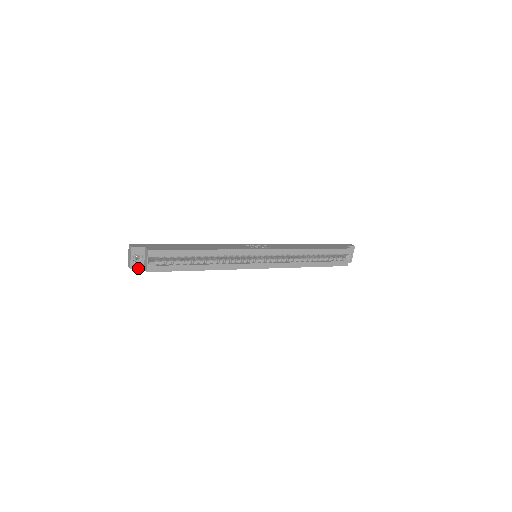
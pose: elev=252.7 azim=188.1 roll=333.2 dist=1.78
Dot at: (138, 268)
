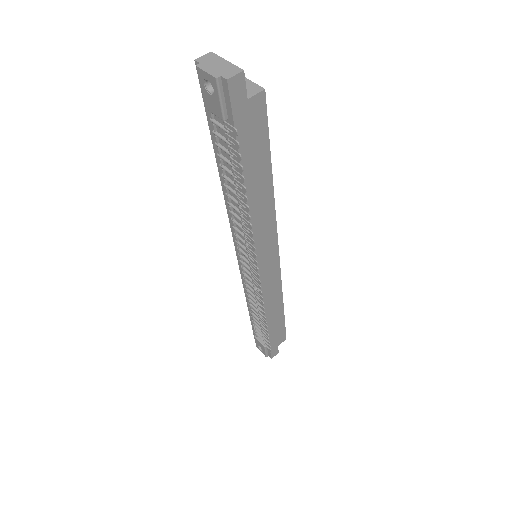
Dot at: (244, 87)
